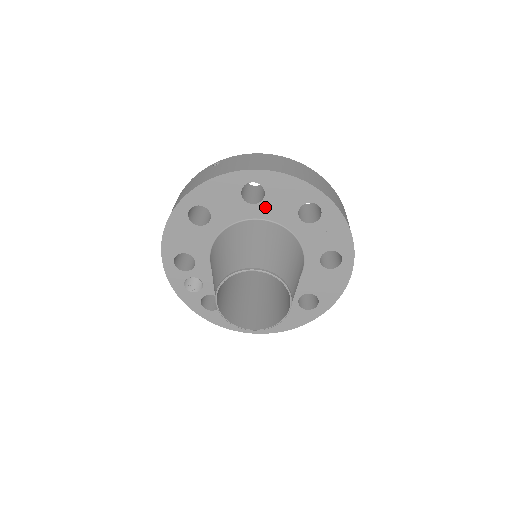
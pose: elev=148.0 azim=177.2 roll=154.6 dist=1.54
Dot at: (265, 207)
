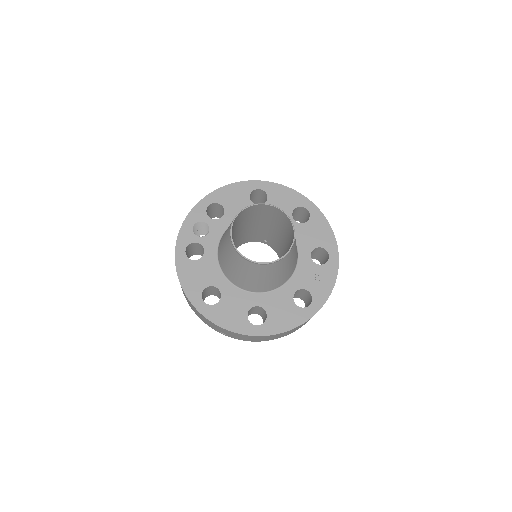
Dot at: (299, 228)
